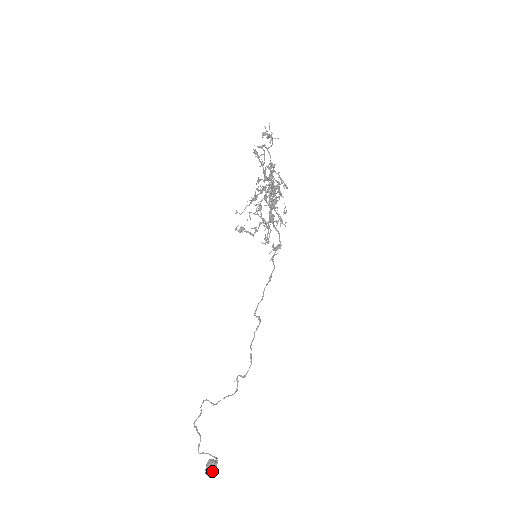
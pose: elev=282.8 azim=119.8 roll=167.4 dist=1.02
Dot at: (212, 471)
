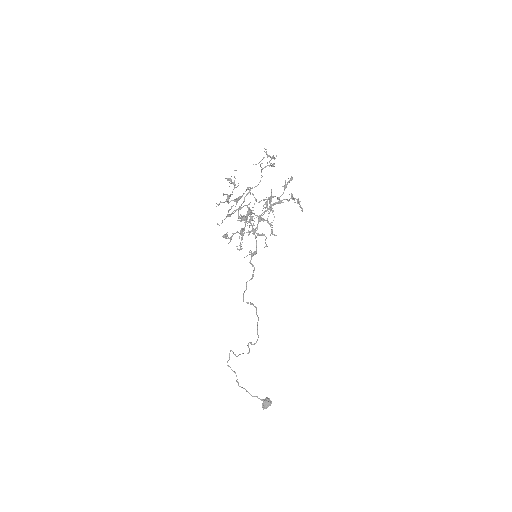
Dot at: (265, 406)
